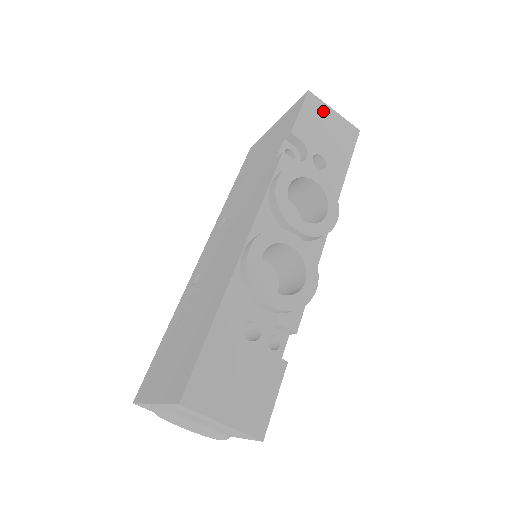
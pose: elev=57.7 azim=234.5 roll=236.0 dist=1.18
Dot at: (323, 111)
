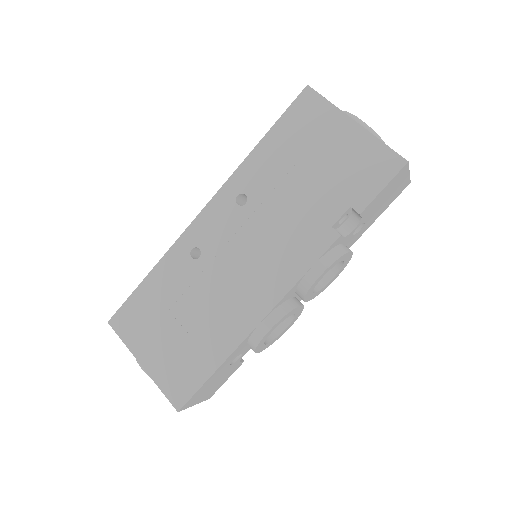
Dot at: (401, 178)
